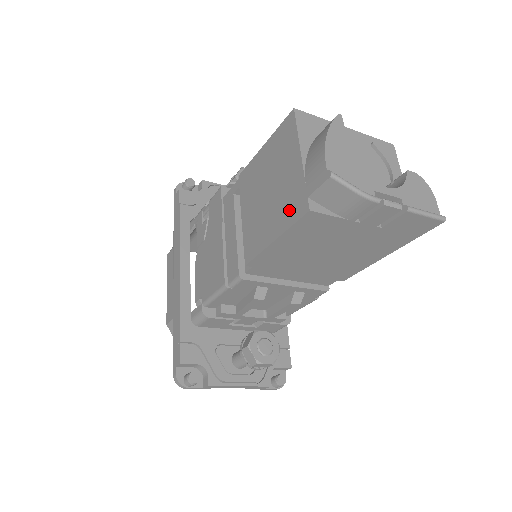
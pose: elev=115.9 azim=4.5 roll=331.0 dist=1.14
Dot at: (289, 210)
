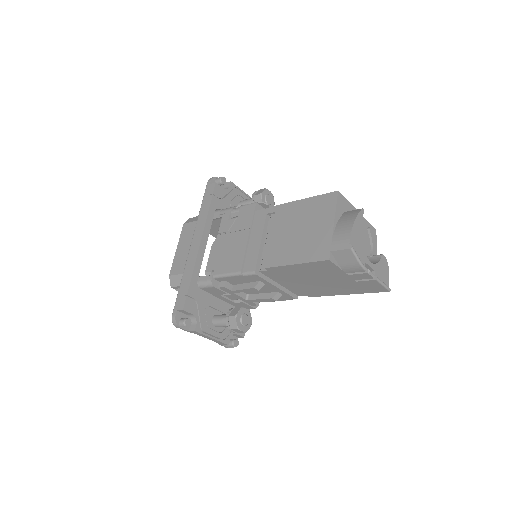
Dot at: (314, 252)
